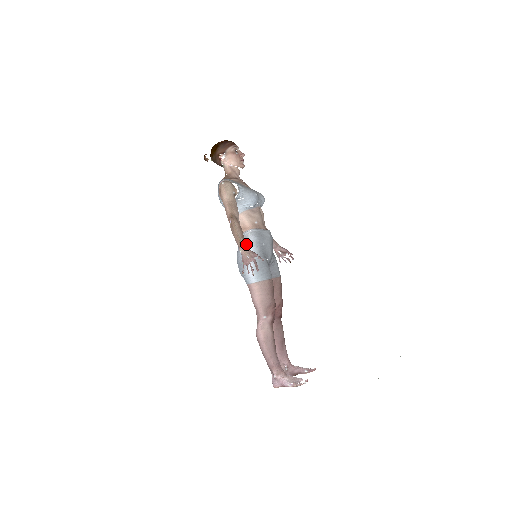
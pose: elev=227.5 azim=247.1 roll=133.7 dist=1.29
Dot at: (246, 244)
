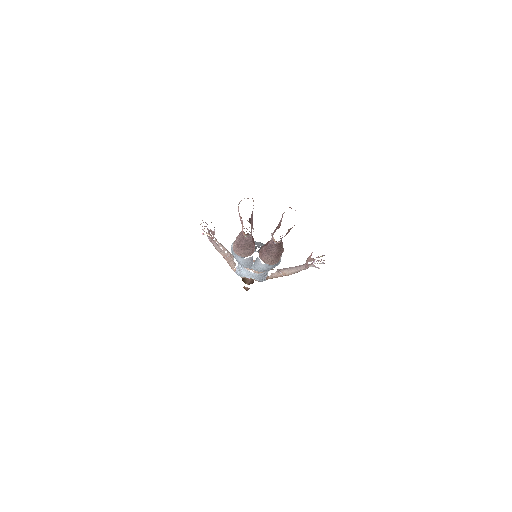
Dot at: occluded
